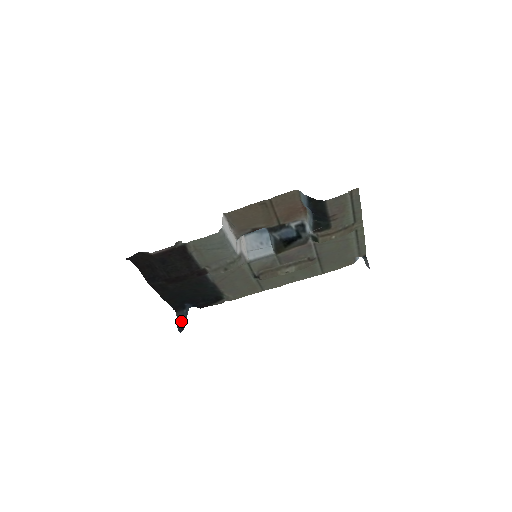
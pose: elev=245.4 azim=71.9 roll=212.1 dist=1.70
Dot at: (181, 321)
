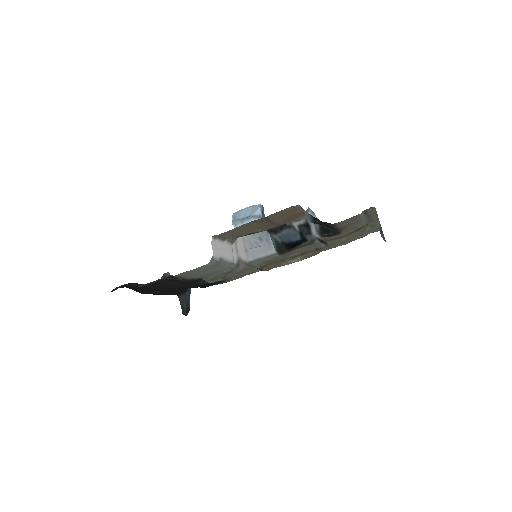
Dot at: (185, 305)
